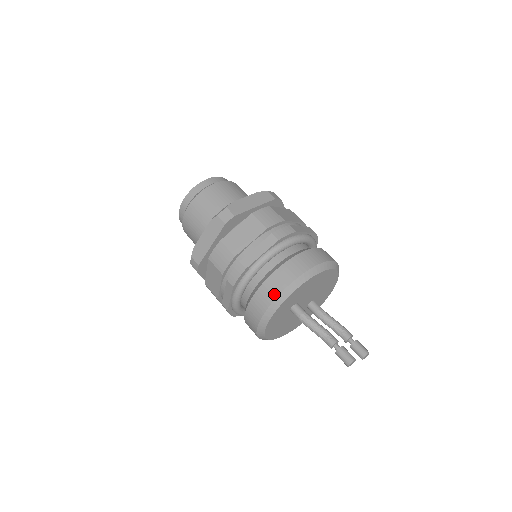
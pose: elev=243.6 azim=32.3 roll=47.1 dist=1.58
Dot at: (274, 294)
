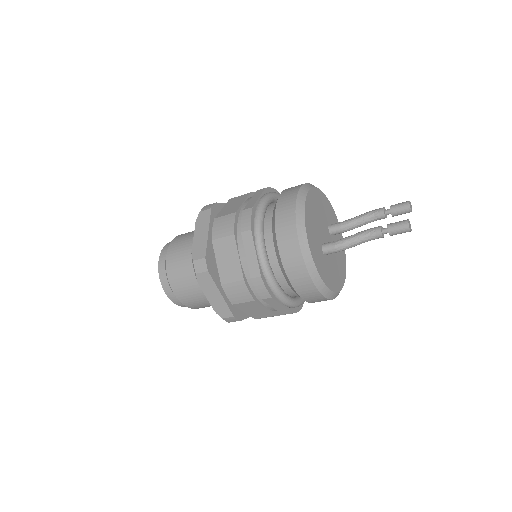
Dot at: (300, 264)
